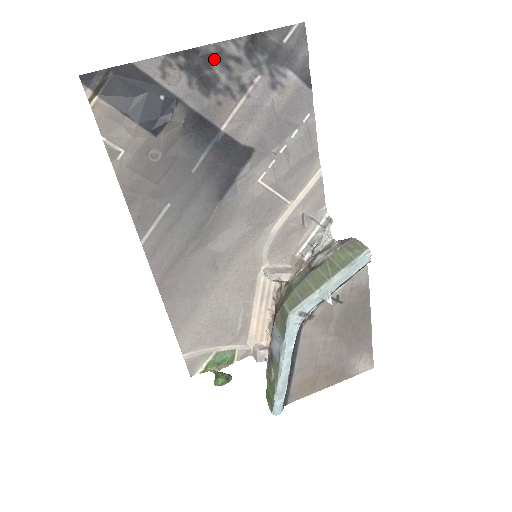
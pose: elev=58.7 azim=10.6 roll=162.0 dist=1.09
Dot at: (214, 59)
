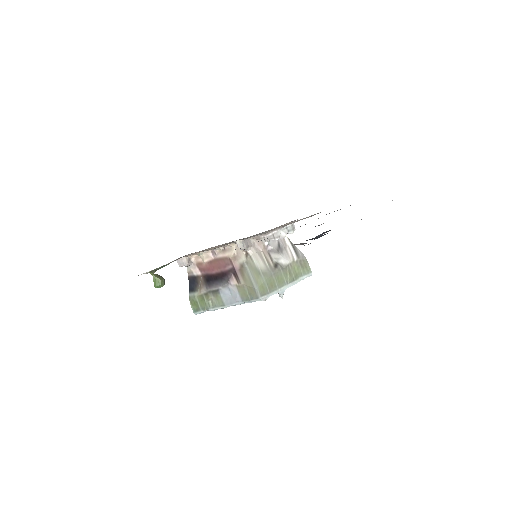
Dot at: occluded
